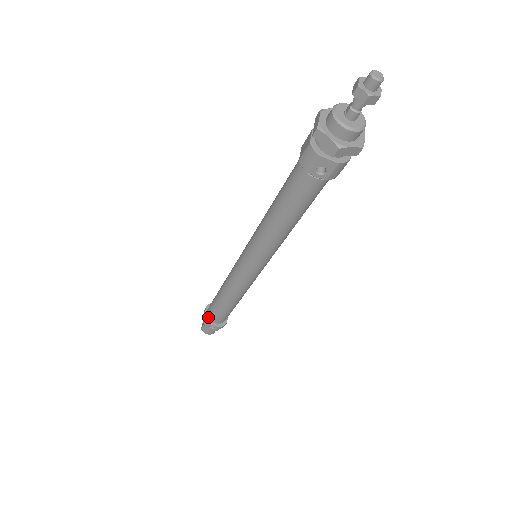
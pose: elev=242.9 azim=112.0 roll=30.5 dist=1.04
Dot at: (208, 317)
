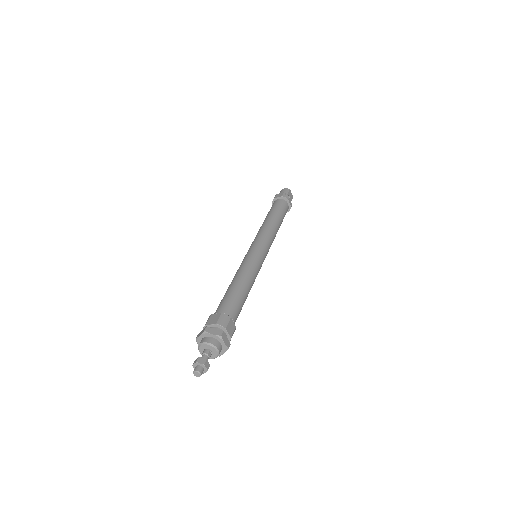
Dot at: occluded
